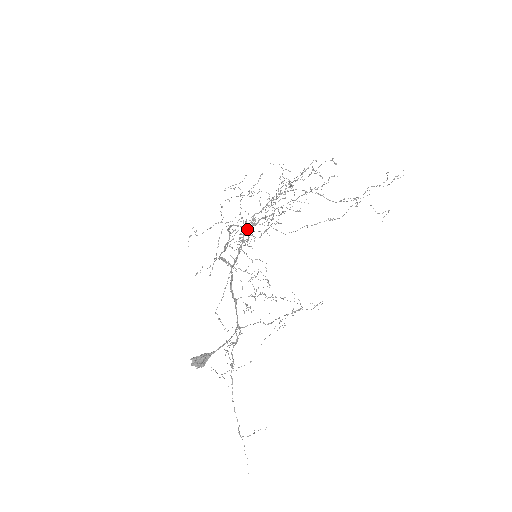
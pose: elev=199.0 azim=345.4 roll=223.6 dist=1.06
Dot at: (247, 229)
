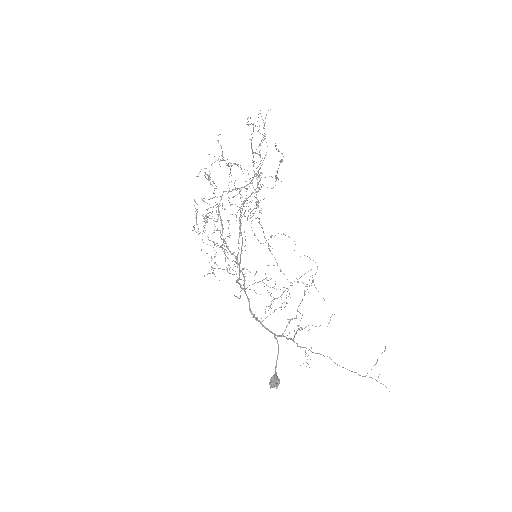
Dot at: occluded
